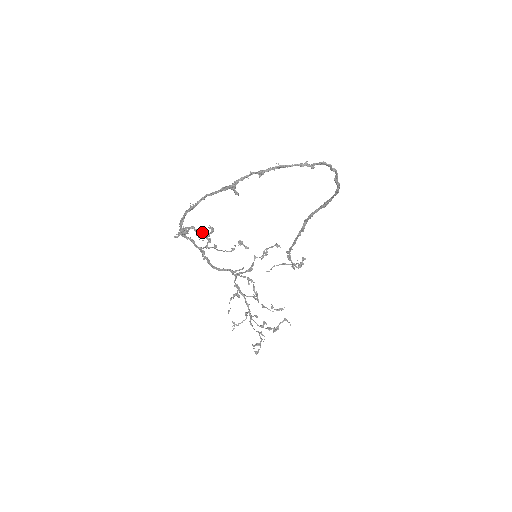
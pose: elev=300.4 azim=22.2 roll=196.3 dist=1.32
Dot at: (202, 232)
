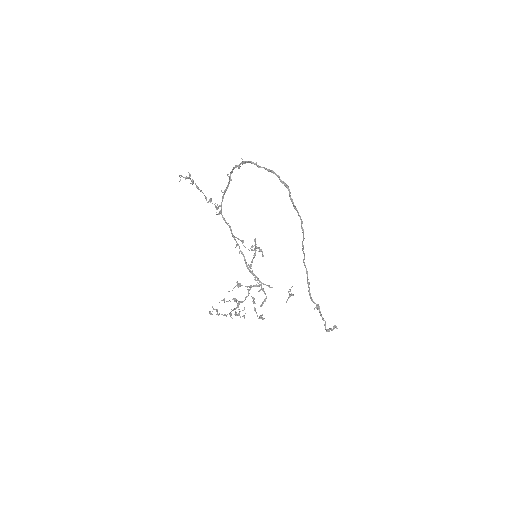
Dot at: (188, 178)
